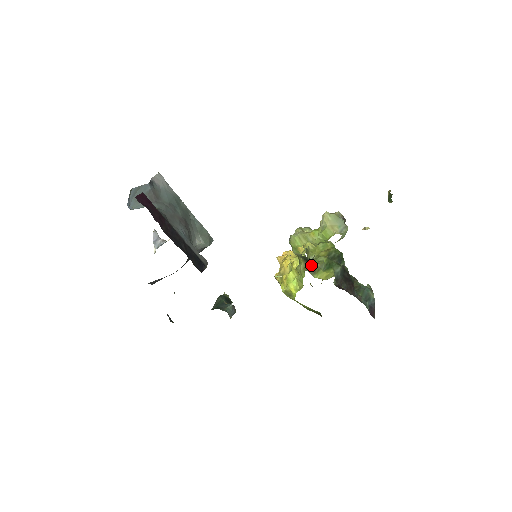
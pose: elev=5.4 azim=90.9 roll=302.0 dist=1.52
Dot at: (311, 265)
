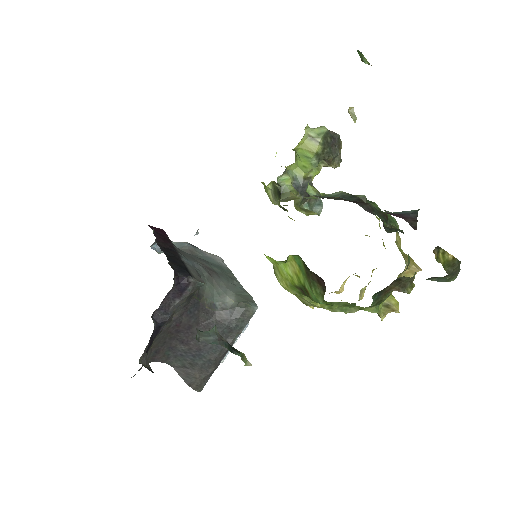
Dot at: (286, 198)
